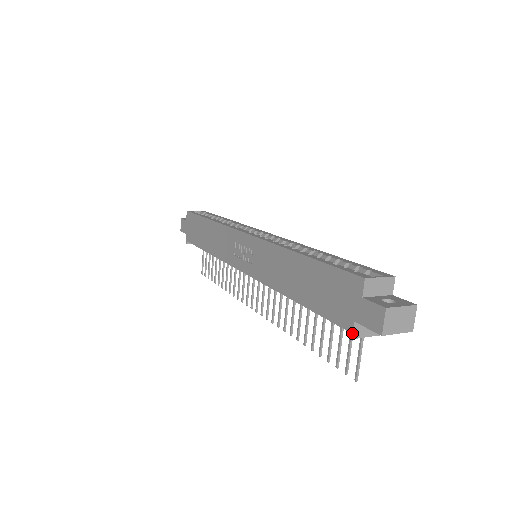
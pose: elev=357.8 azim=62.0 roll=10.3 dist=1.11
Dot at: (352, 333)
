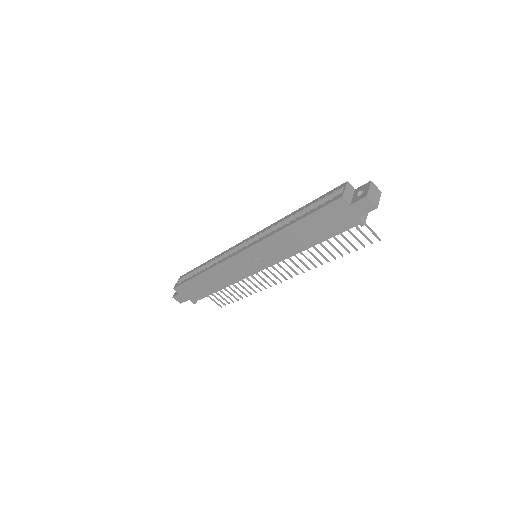
Dot at: (362, 223)
